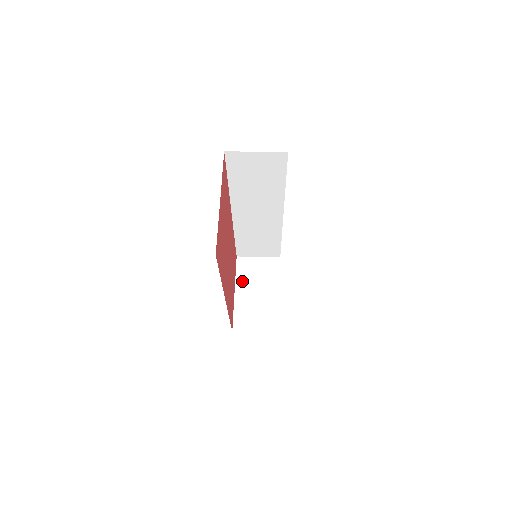
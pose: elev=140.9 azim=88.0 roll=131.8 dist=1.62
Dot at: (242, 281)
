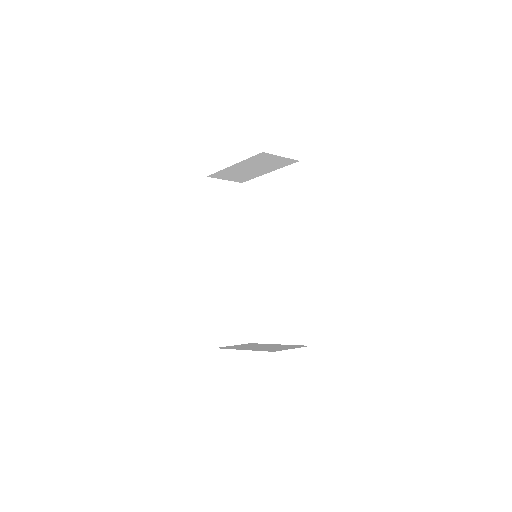
Dot at: (239, 348)
